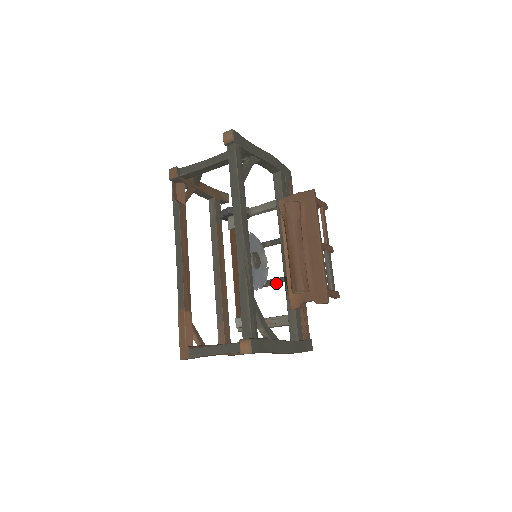
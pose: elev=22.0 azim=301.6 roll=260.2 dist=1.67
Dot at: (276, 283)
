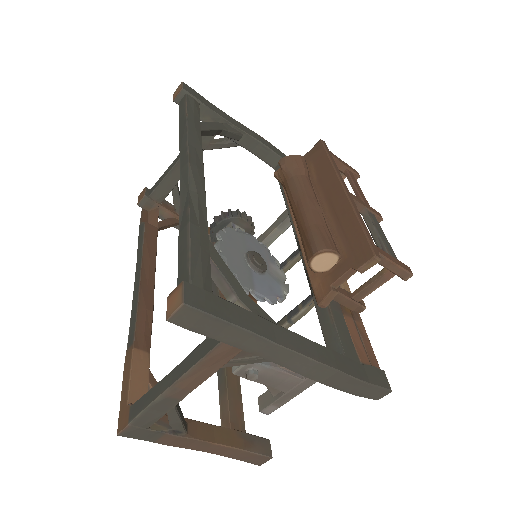
Dot at: (306, 306)
